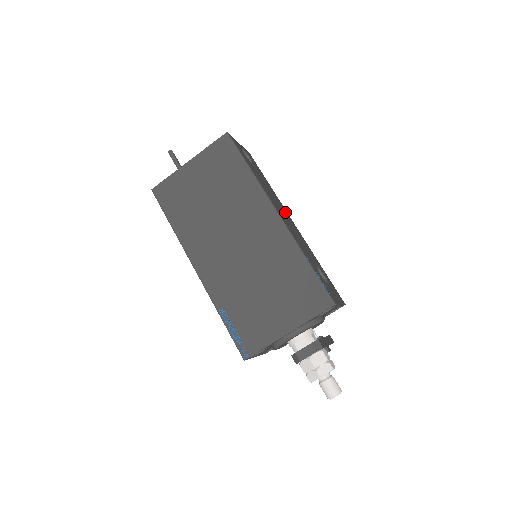
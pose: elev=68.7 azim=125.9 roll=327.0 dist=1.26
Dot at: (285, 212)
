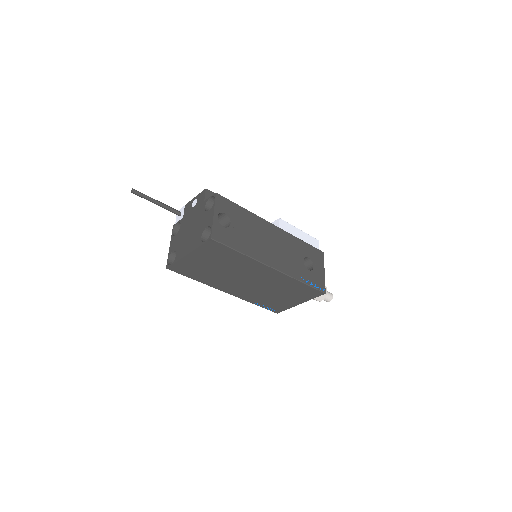
Dot at: (267, 230)
